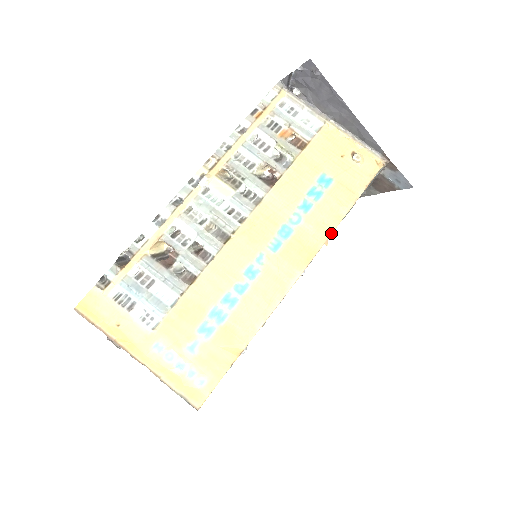
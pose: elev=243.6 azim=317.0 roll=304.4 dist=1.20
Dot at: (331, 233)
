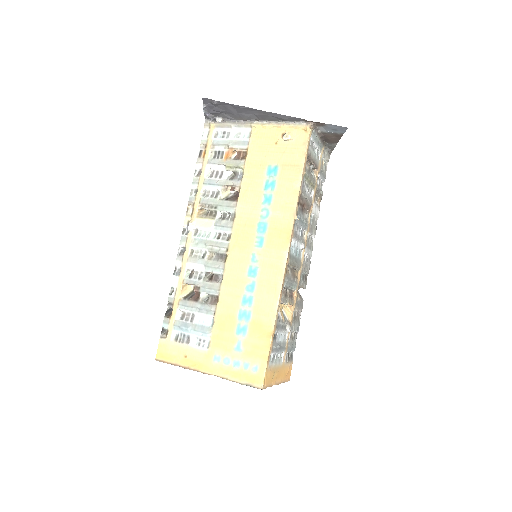
Dot at: (295, 208)
